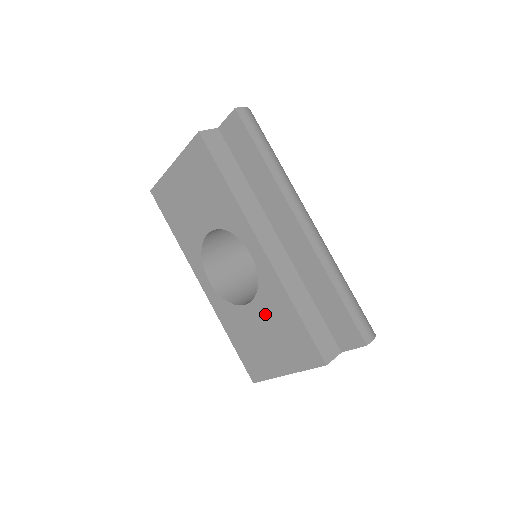
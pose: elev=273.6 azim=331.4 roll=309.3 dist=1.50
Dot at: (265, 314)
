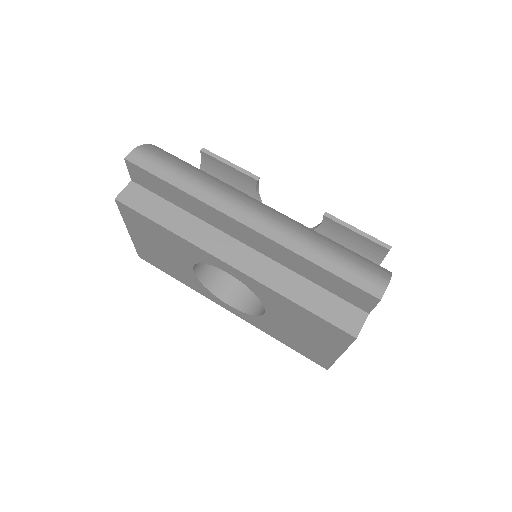
Dot at: (281, 315)
